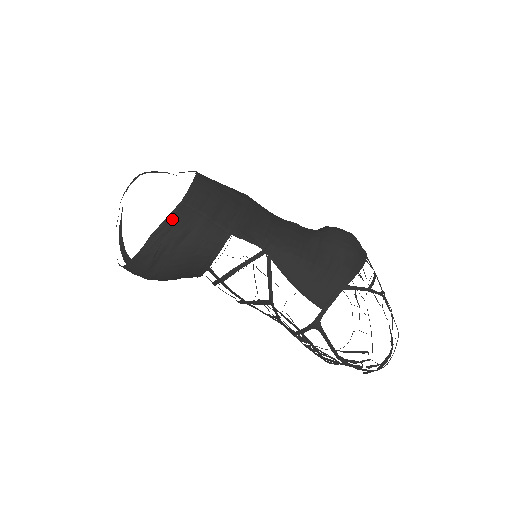
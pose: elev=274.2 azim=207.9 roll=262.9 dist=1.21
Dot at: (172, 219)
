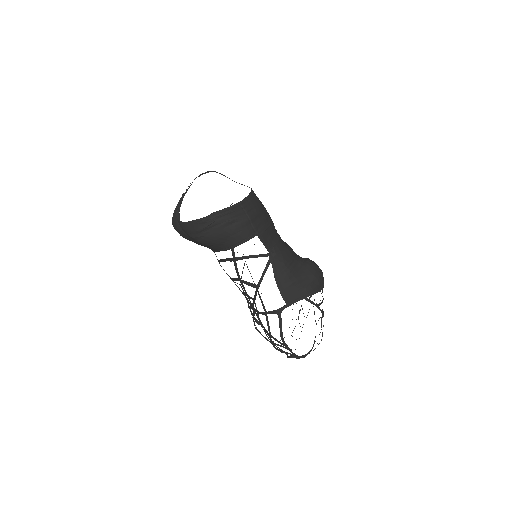
Dot at: (230, 209)
